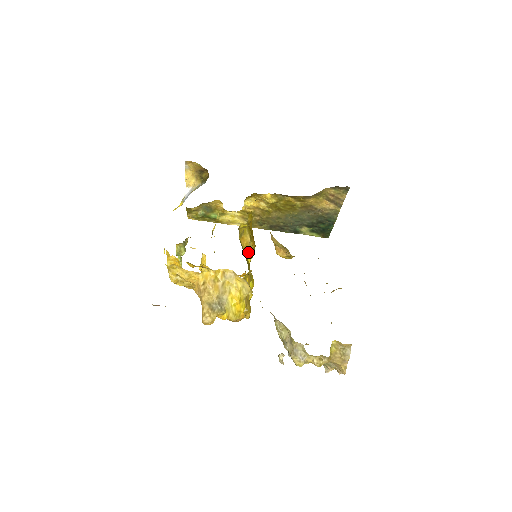
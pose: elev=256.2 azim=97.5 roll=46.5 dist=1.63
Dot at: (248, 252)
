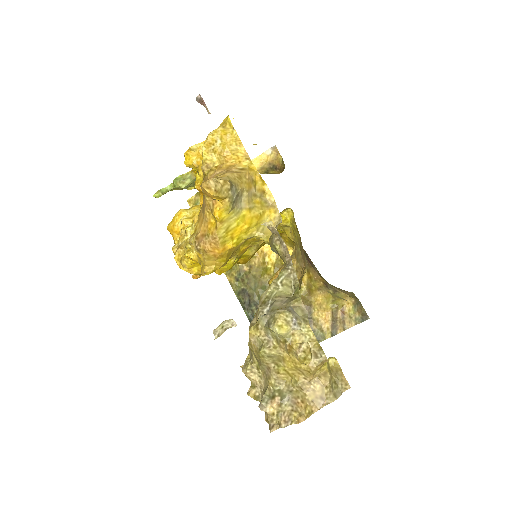
Dot at: occluded
